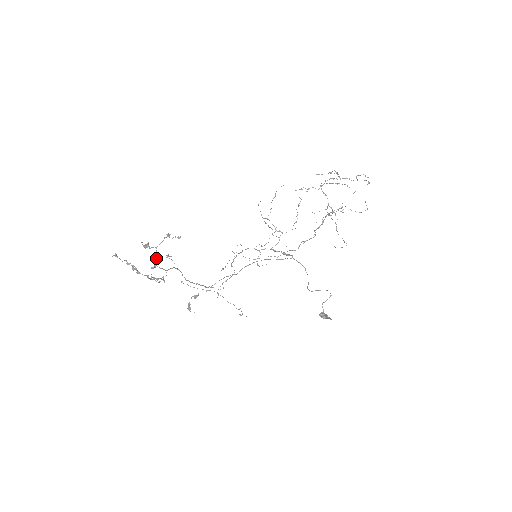
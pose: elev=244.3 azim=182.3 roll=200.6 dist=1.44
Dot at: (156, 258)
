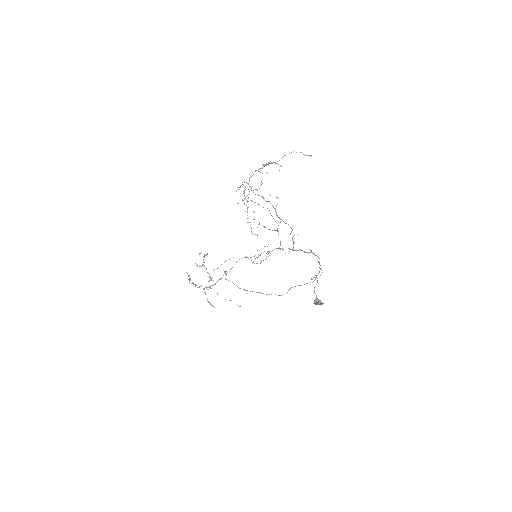
Dot at: occluded
